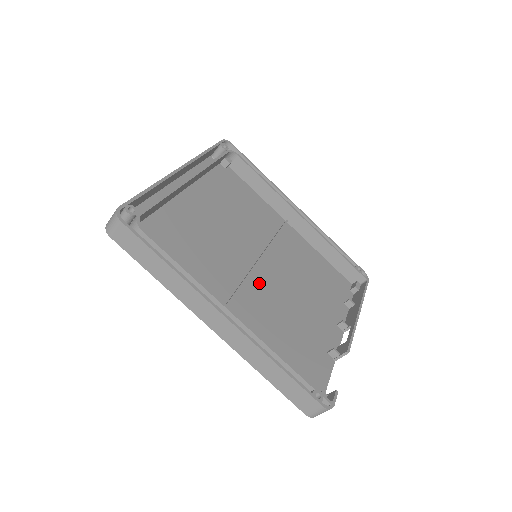
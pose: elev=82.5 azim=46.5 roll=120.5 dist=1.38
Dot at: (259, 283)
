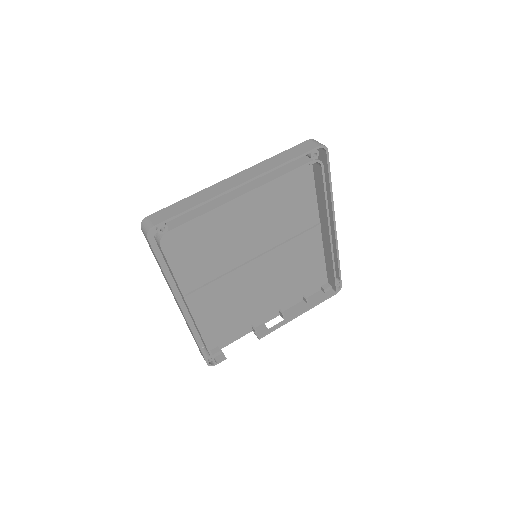
Dot at: (241, 275)
